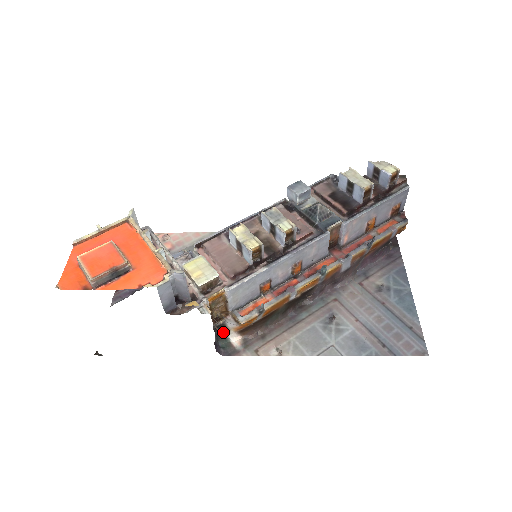
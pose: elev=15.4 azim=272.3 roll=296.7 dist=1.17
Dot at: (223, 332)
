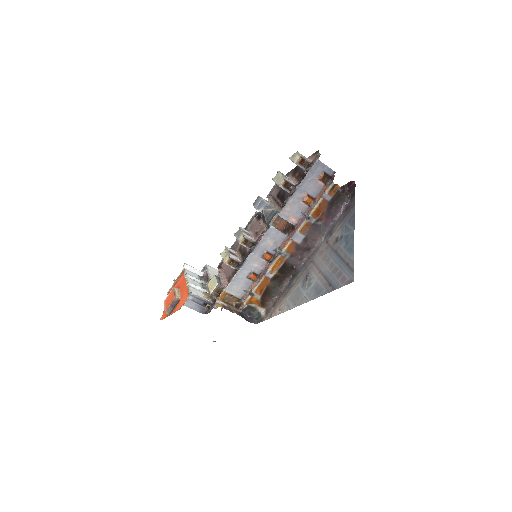
Dot at: (254, 310)
